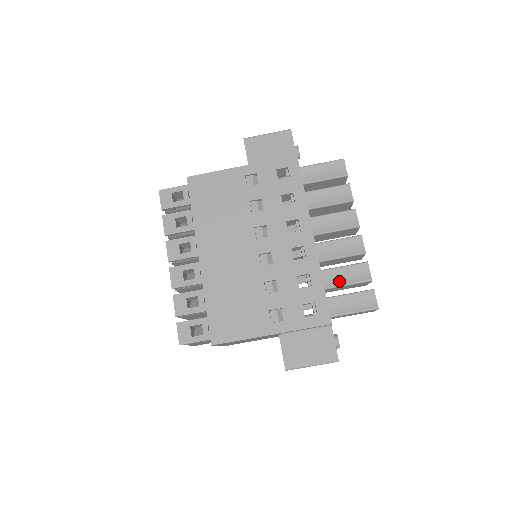
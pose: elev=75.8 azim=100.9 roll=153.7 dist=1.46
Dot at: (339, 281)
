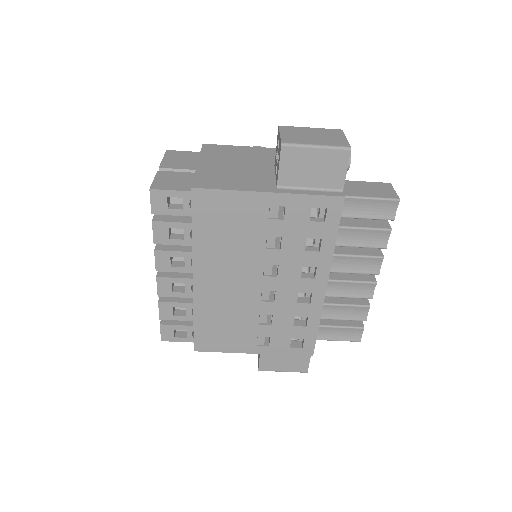
Dot at: (334, 315)
